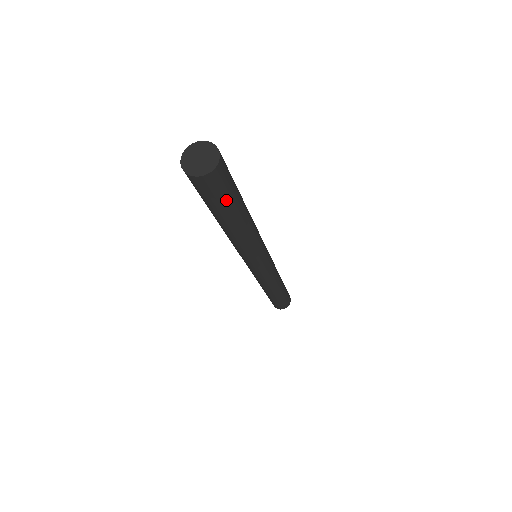
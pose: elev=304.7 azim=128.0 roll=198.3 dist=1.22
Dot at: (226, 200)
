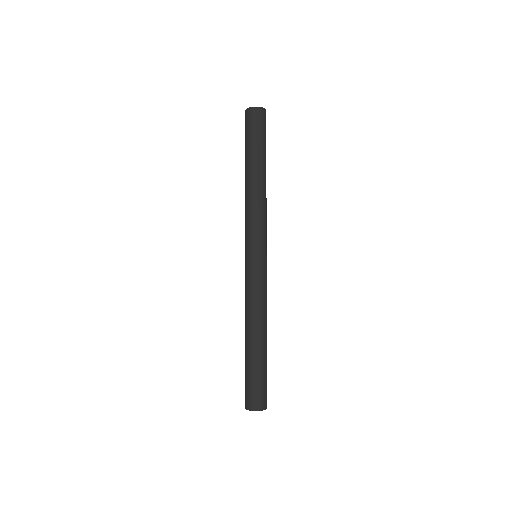
Dot at: occluded
